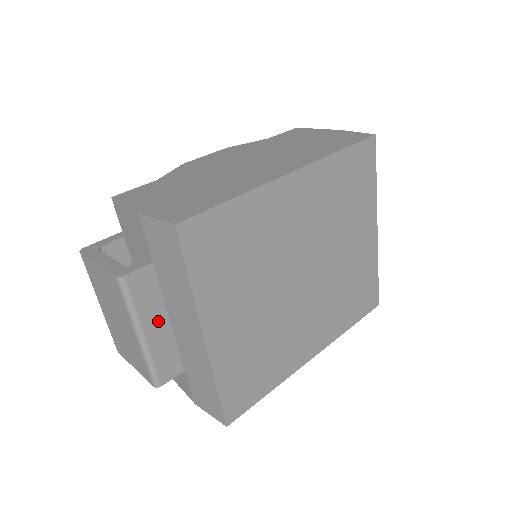
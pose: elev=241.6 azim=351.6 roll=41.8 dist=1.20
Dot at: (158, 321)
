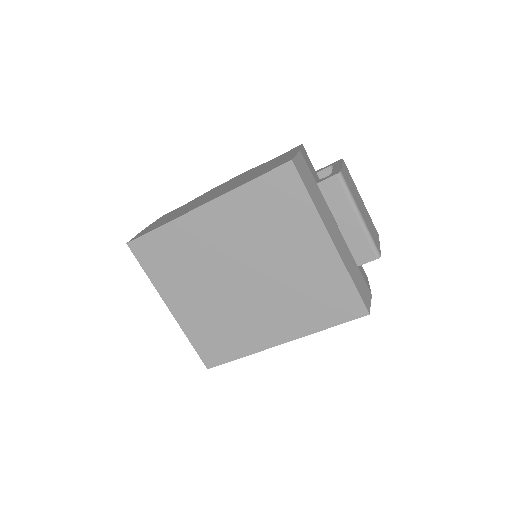
Dot at: occluded
